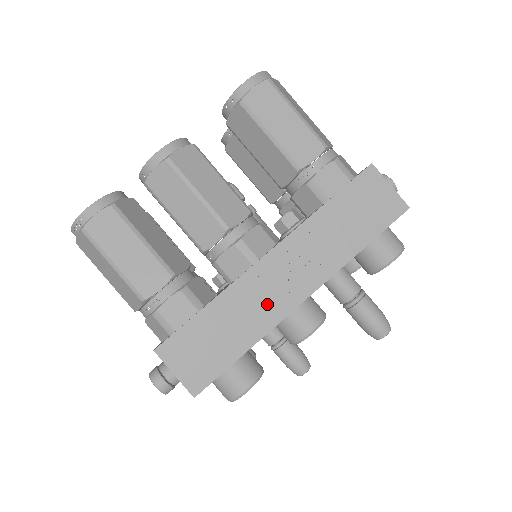
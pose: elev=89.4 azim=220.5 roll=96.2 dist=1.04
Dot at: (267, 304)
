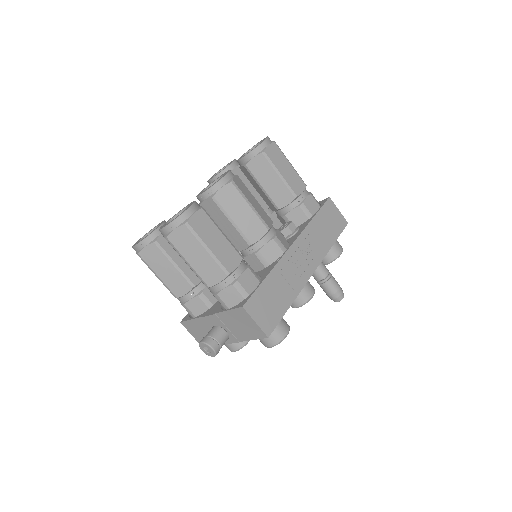
Dot at: (296, 276)
